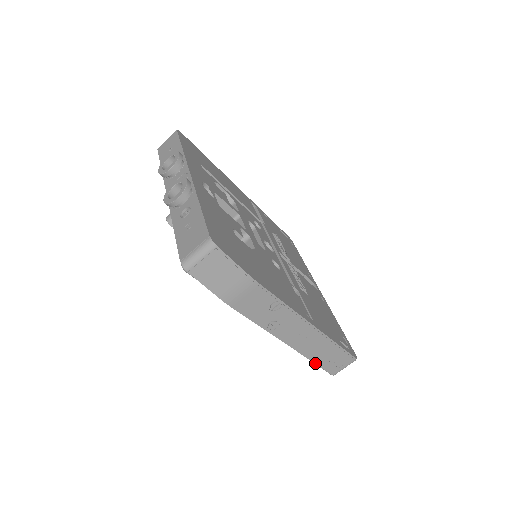
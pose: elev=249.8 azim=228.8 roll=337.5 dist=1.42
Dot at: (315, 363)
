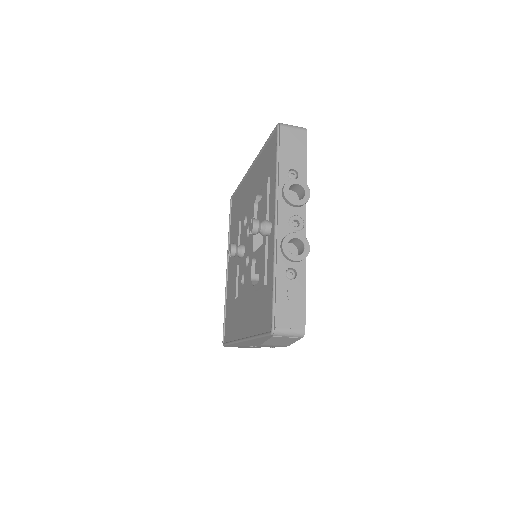
Dot at: (230, 346)
